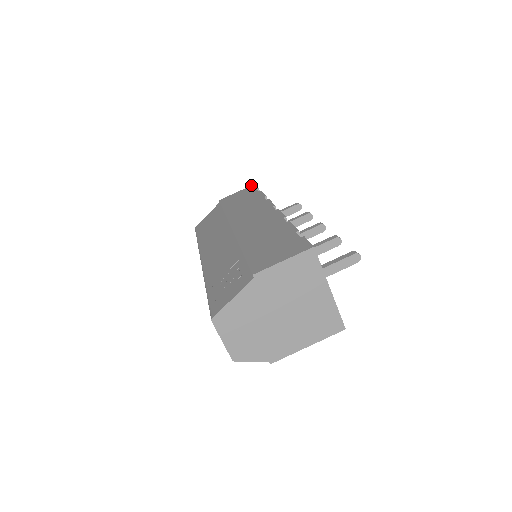
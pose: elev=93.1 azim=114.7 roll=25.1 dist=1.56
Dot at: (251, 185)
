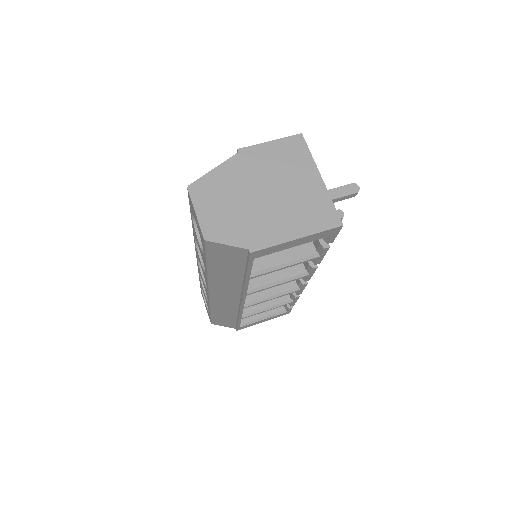
Dot at: occluded
